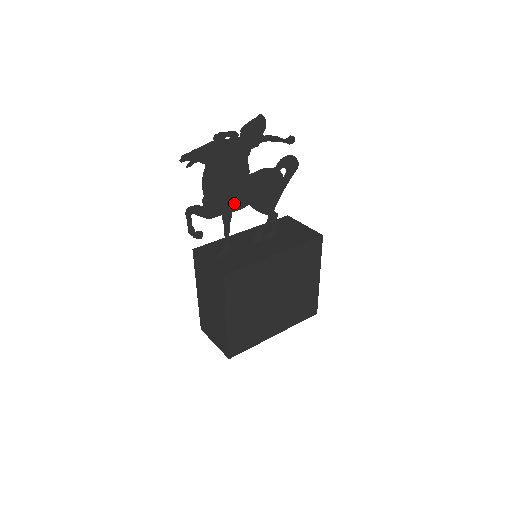
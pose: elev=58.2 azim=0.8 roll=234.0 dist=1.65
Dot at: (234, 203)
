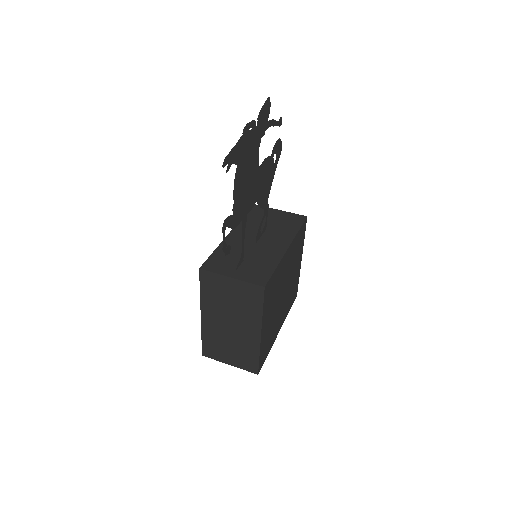
Dot at: (249, 203)
